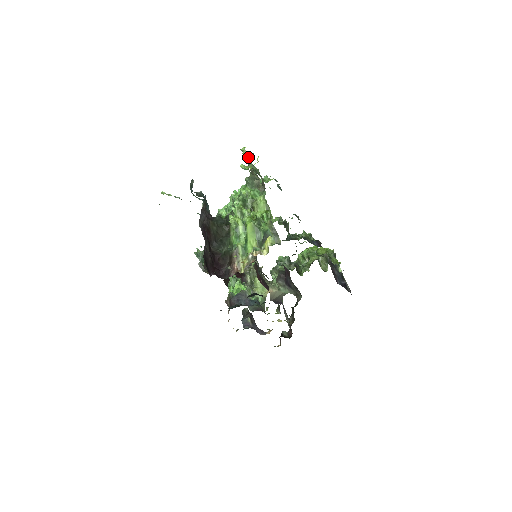
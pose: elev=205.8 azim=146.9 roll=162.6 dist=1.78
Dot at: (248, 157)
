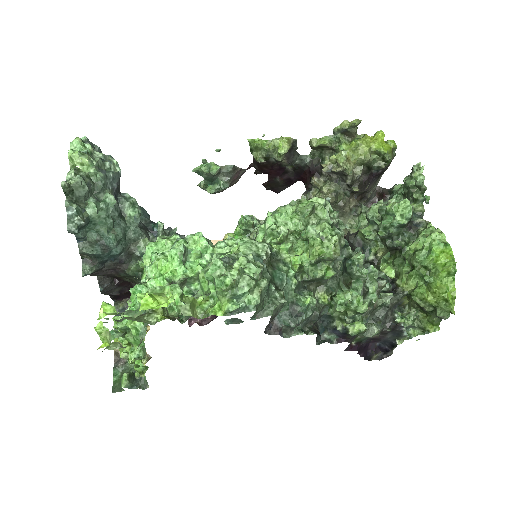
Dot at: occluded
